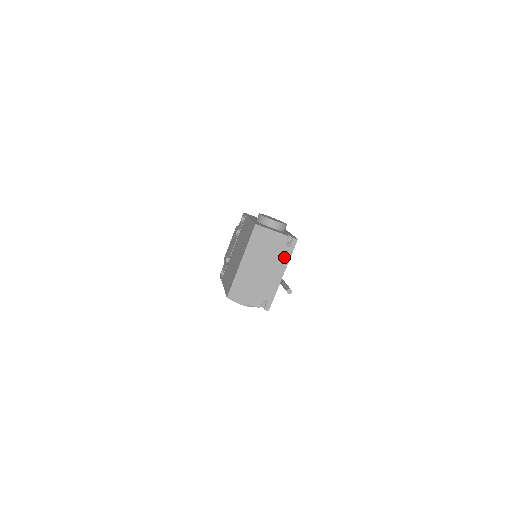
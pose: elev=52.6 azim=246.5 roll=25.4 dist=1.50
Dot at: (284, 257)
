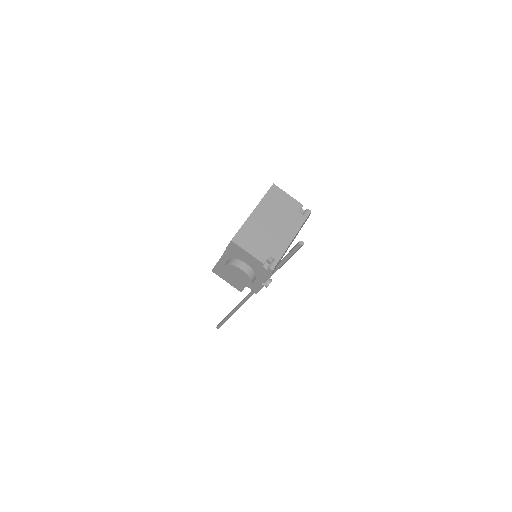
Dot at: (296, 222)
